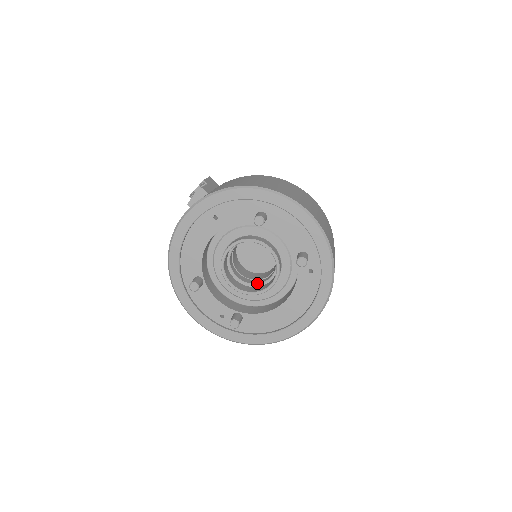
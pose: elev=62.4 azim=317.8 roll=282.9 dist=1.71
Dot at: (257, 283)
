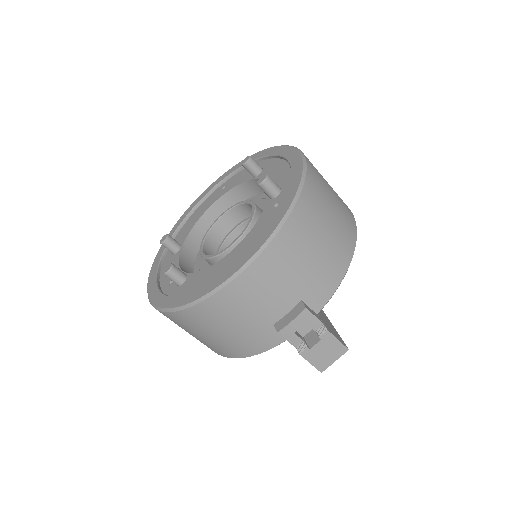
Dot at: occluded
